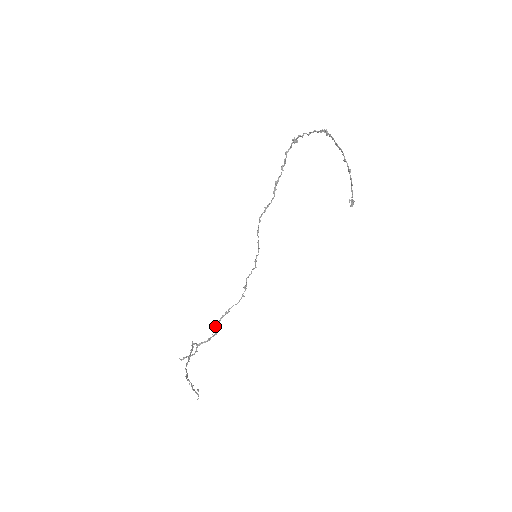
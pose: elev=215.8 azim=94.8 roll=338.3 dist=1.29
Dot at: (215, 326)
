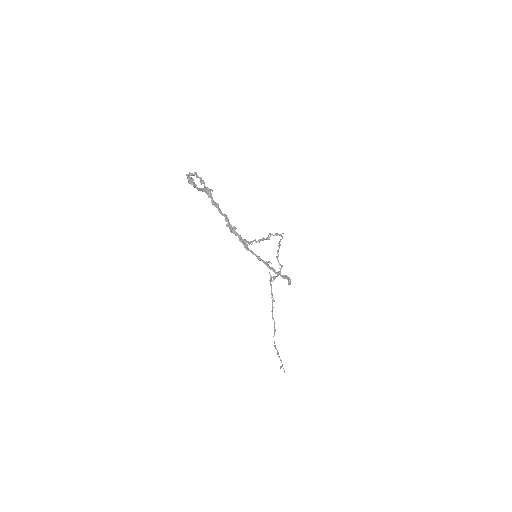
Dot at: occluded
